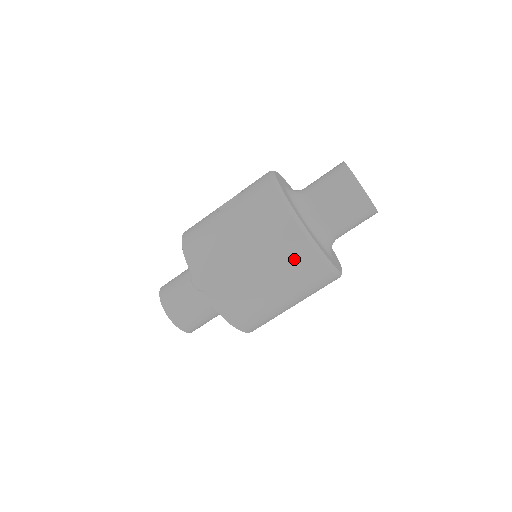
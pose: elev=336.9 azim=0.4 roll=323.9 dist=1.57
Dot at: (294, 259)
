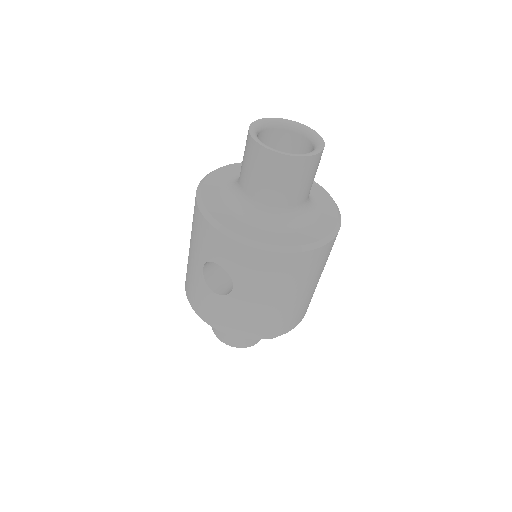
Dot at: (326, 257)
